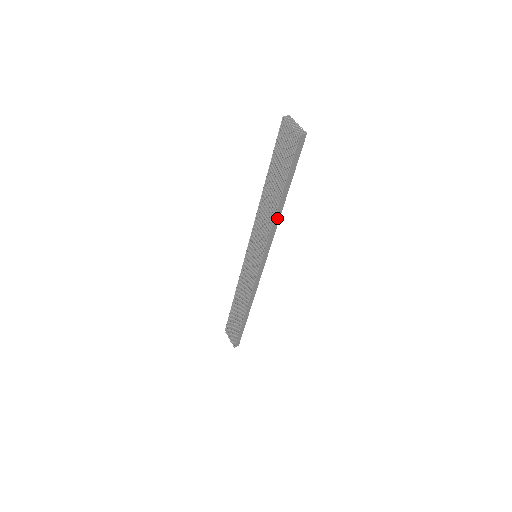
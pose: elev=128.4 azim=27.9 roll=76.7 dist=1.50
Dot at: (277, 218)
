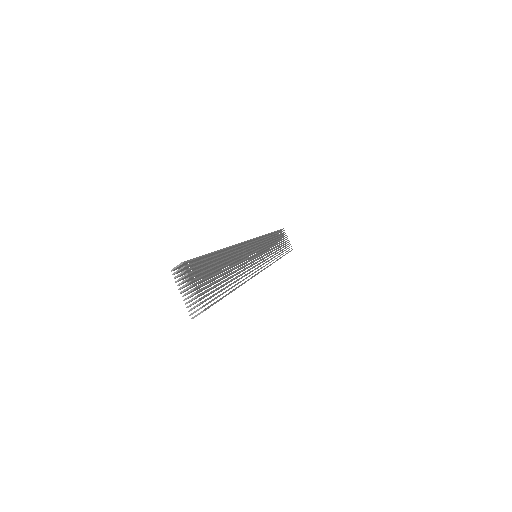
Dot at: occluded
